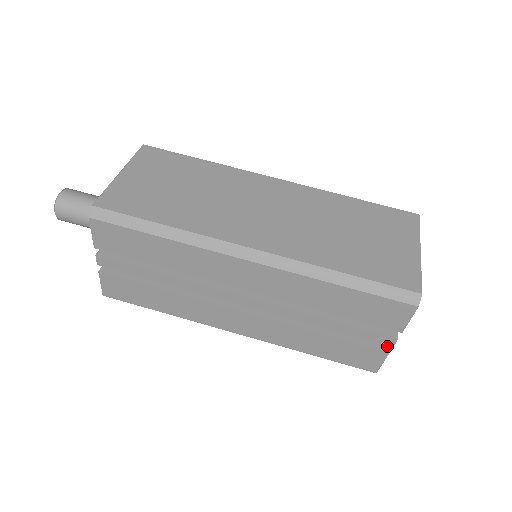
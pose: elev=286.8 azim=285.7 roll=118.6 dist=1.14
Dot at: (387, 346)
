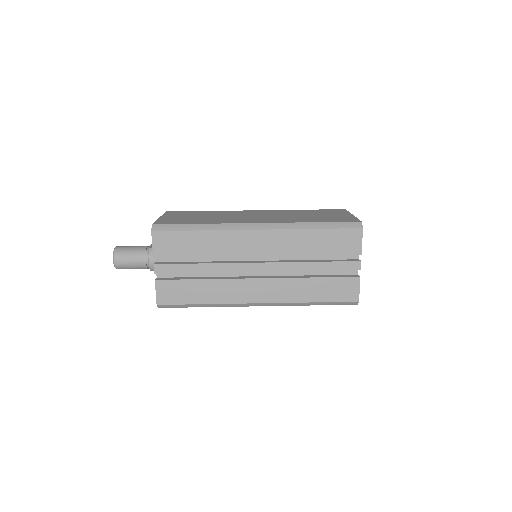
Dot at: (357, 275)
